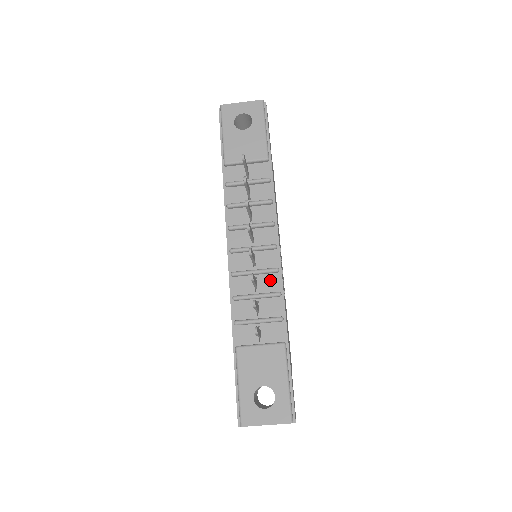
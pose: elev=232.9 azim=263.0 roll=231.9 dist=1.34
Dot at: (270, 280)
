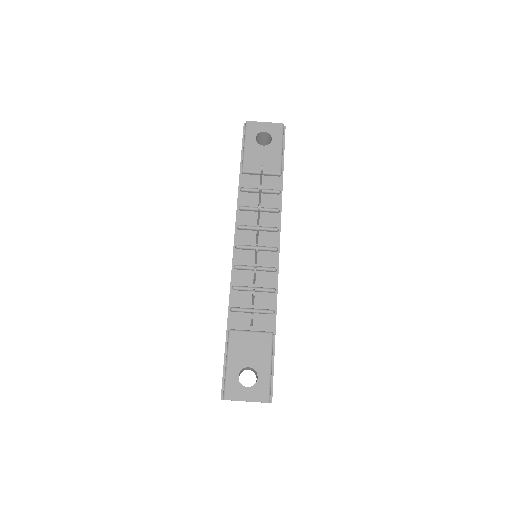
Dot at: (267, 277)
